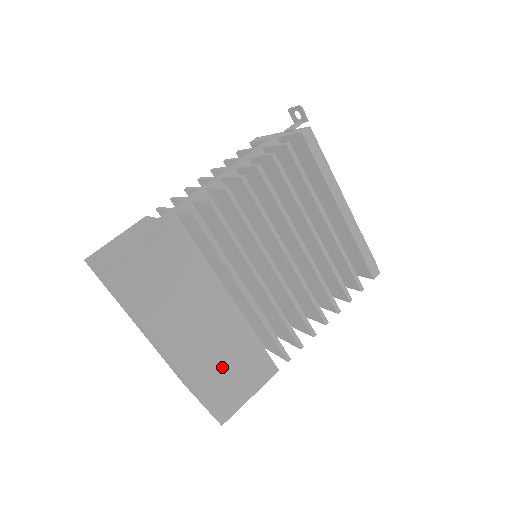
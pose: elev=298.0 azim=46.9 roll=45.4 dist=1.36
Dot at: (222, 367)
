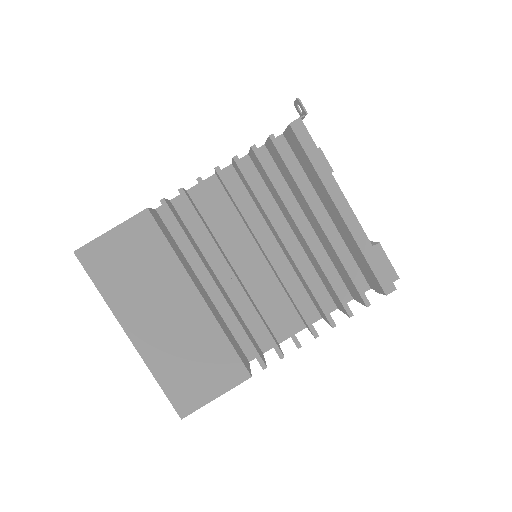
Dot at: (185, 358)
